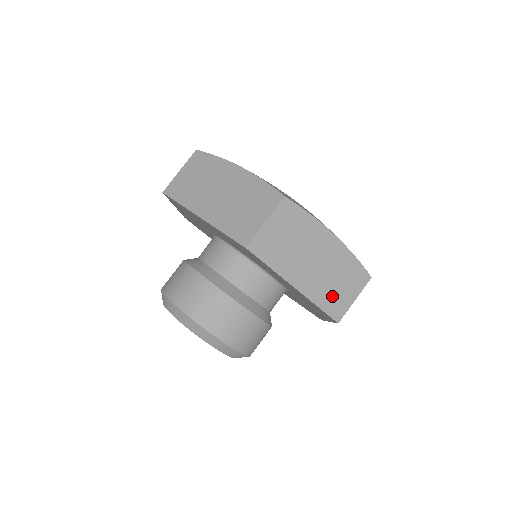
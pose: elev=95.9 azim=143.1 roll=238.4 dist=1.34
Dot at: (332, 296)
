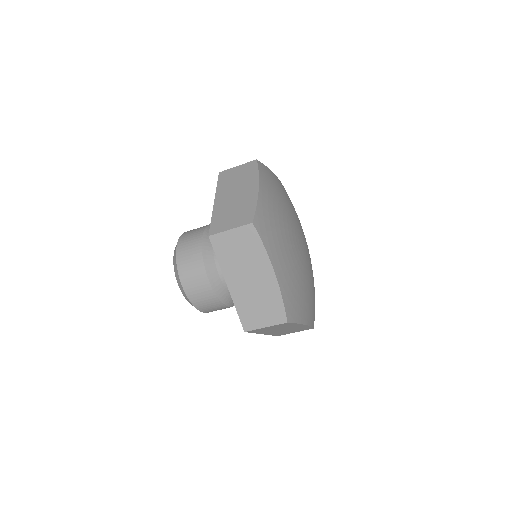
Dot at: (283, 333)
